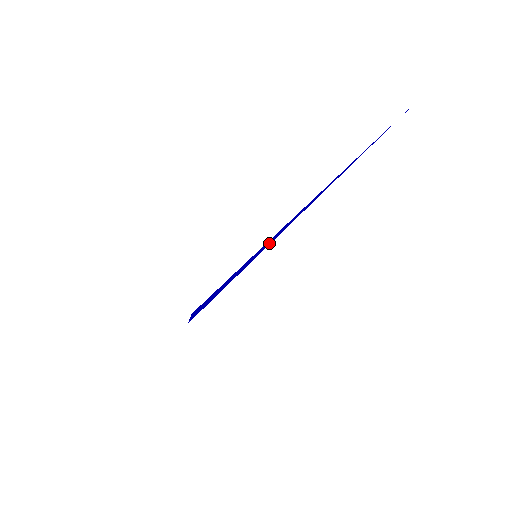
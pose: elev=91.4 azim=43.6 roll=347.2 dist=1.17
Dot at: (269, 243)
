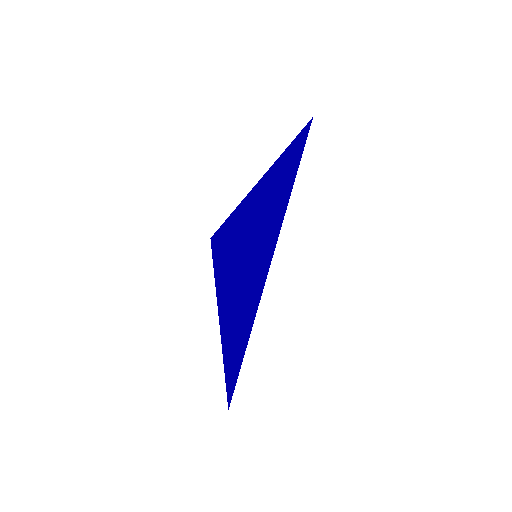
Dot at: (263, 251)
